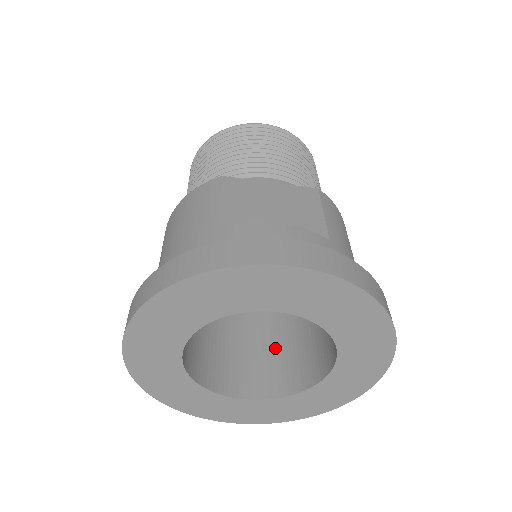
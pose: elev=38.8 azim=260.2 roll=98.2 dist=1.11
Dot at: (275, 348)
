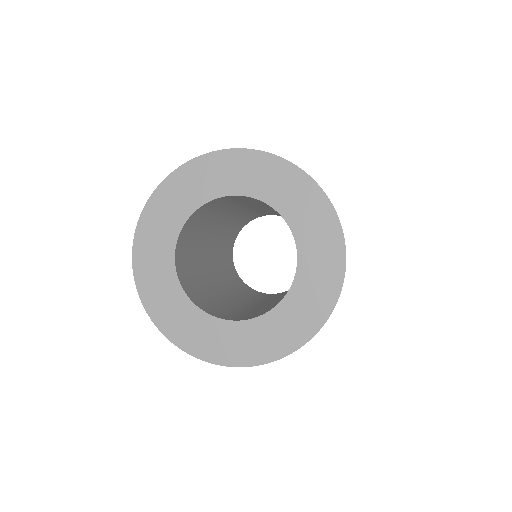
Dot at: (221, 306)
